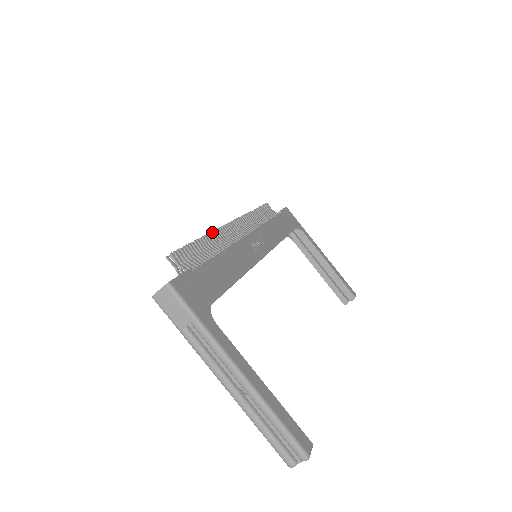
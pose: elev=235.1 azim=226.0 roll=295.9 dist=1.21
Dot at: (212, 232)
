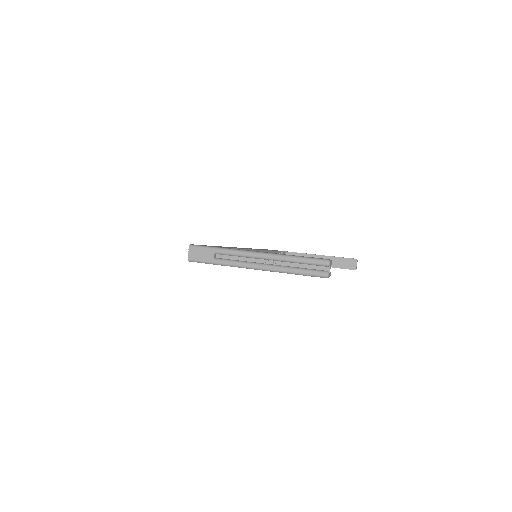
Dot at: occluded
